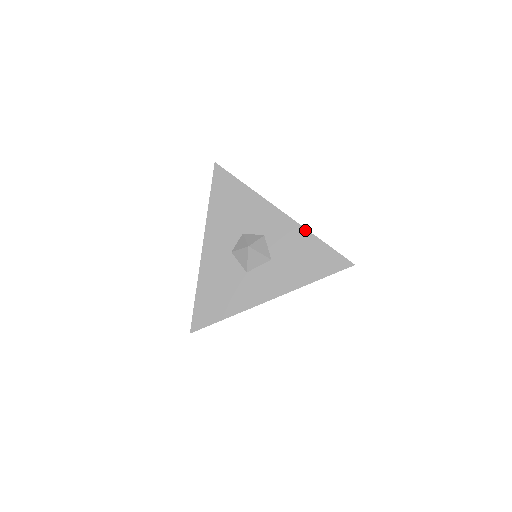
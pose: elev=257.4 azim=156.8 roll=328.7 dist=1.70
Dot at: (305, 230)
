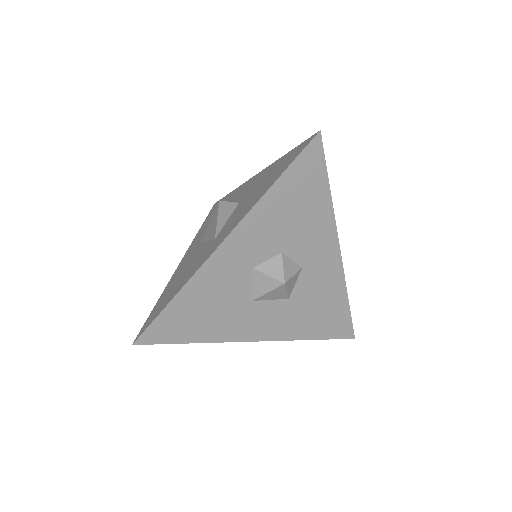
Dot at: (344, 283)
